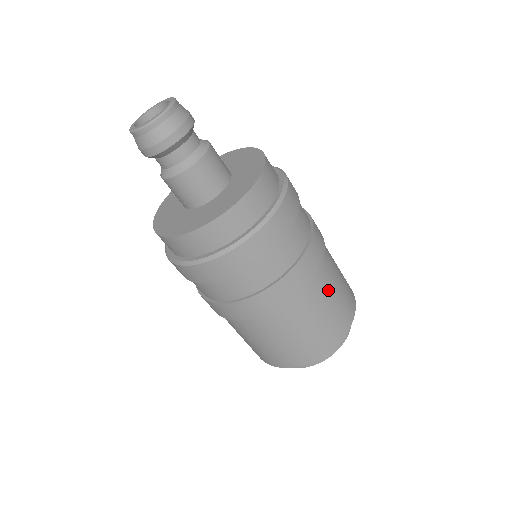
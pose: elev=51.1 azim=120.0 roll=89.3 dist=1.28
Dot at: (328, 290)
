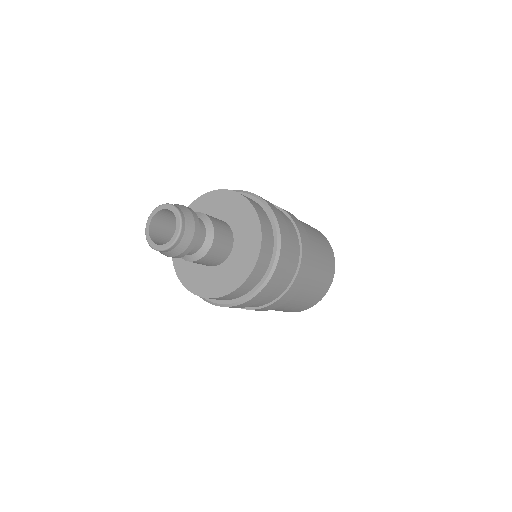
Dot at: (318, 255)
